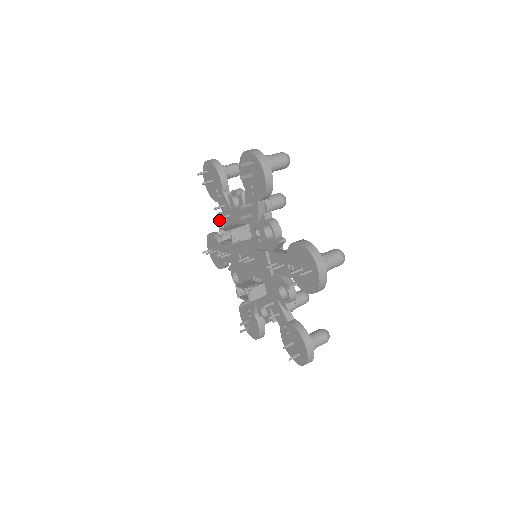
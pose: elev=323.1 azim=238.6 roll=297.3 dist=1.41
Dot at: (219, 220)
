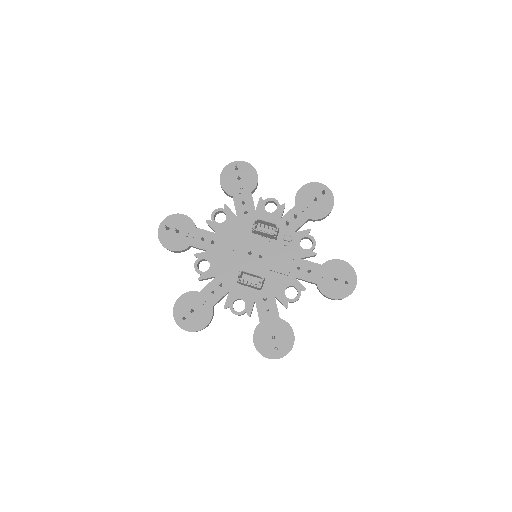
Dot at: (220, 210)
